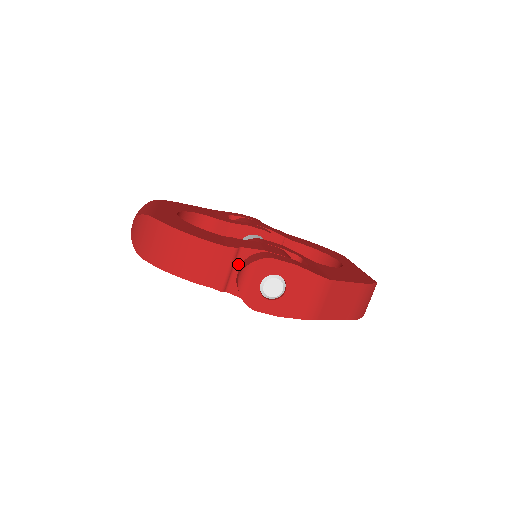
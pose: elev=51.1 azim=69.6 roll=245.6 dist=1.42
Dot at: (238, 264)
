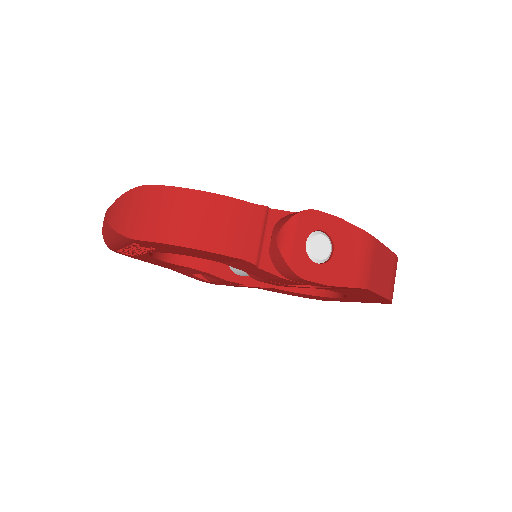
Dot at: (268, 230)
